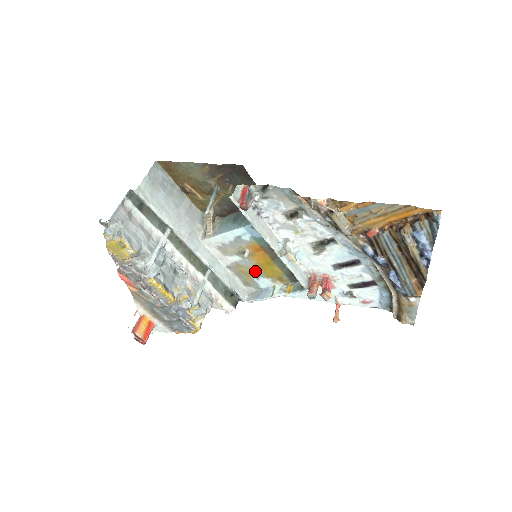
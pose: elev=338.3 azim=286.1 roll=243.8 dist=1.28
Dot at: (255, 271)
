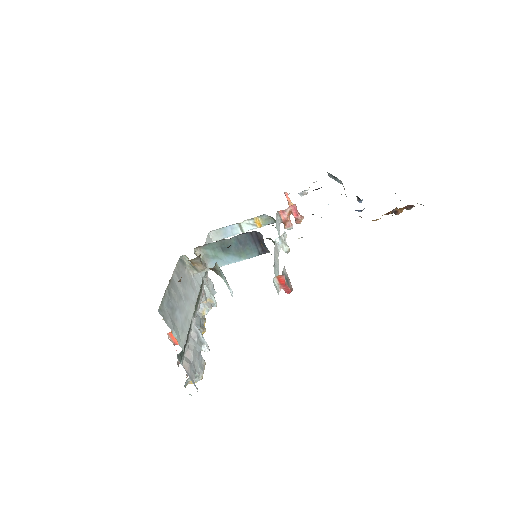
Dot at: occluded
